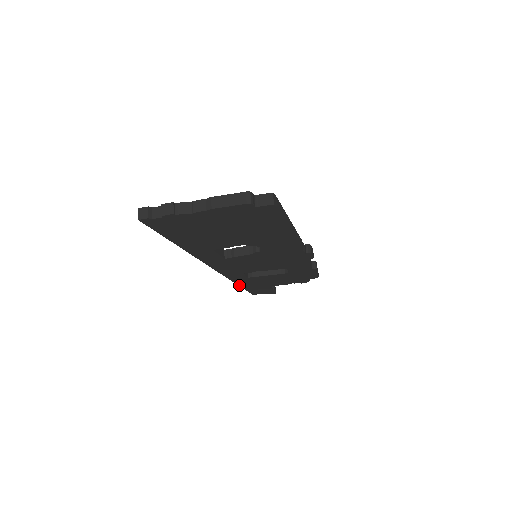
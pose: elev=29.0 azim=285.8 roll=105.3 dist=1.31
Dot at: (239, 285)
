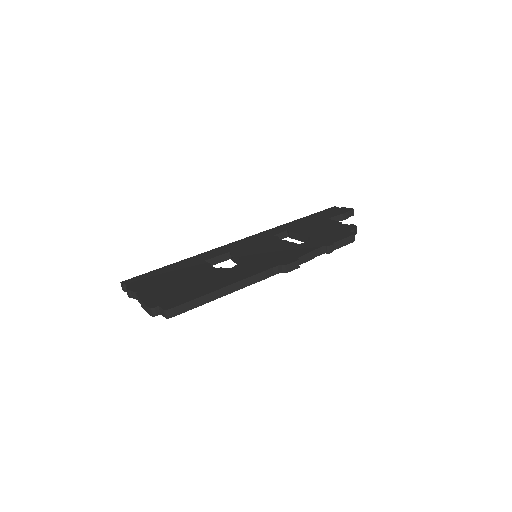
Dot at: occluded
